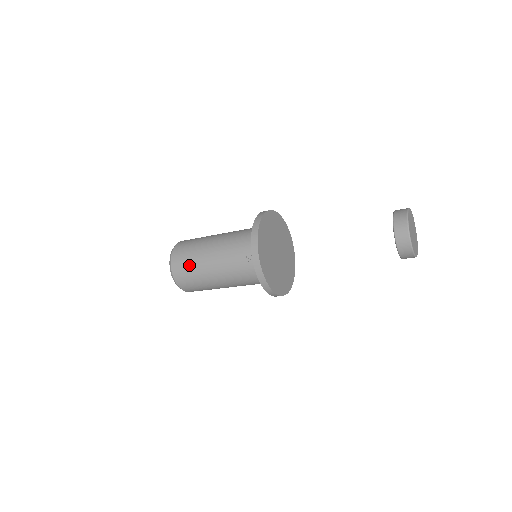
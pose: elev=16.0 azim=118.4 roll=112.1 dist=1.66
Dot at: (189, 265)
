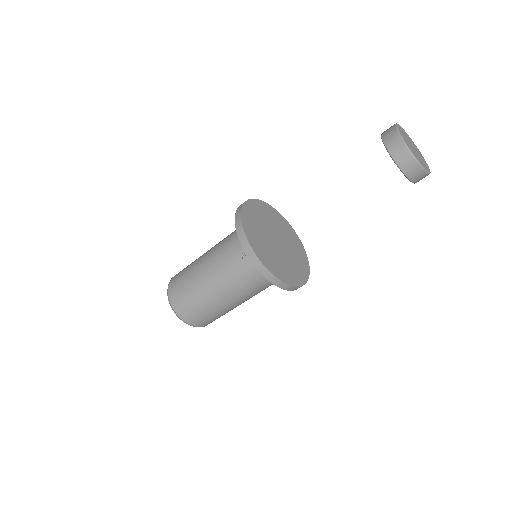
Dot at: (186, 289)
